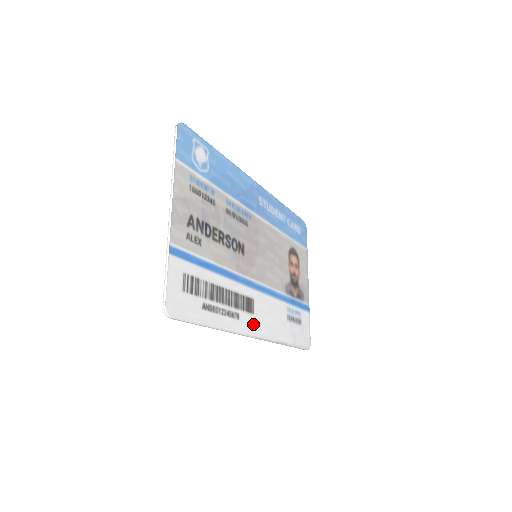
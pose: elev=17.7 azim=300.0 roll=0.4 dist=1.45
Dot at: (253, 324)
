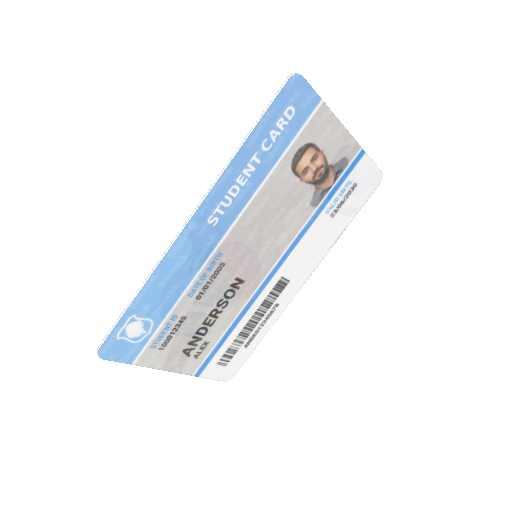
Dot at: (295, 284)
